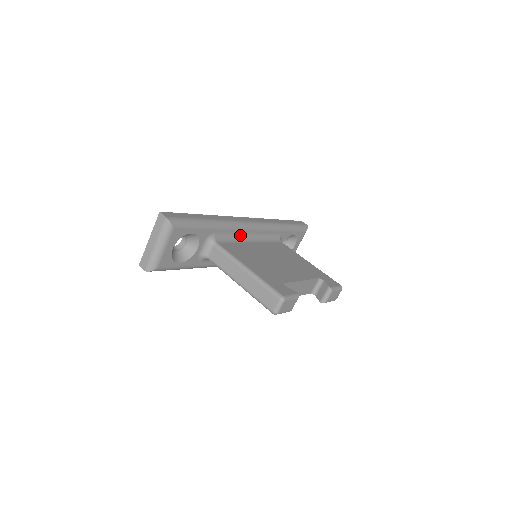
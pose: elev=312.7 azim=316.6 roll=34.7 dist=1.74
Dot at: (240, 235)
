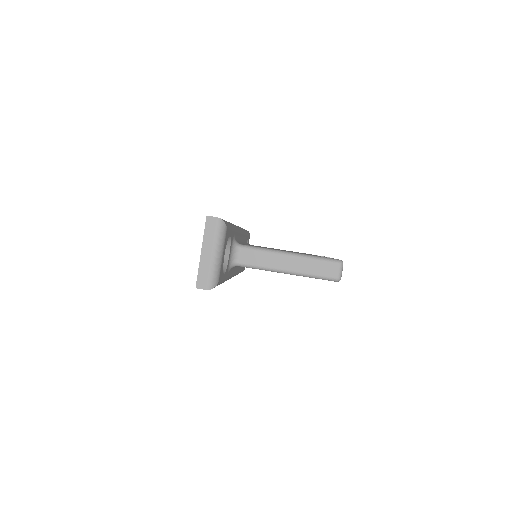
Dot at: (239, 238)
